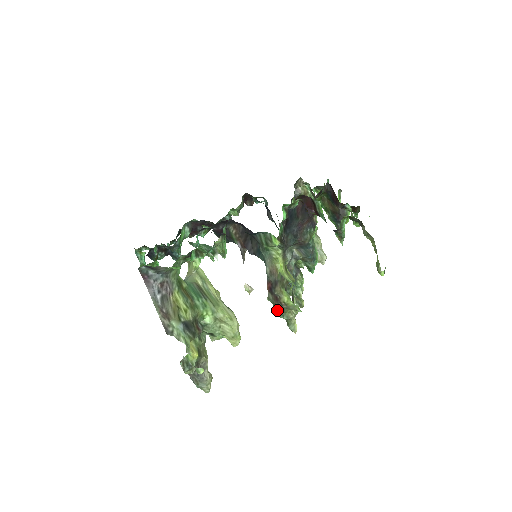
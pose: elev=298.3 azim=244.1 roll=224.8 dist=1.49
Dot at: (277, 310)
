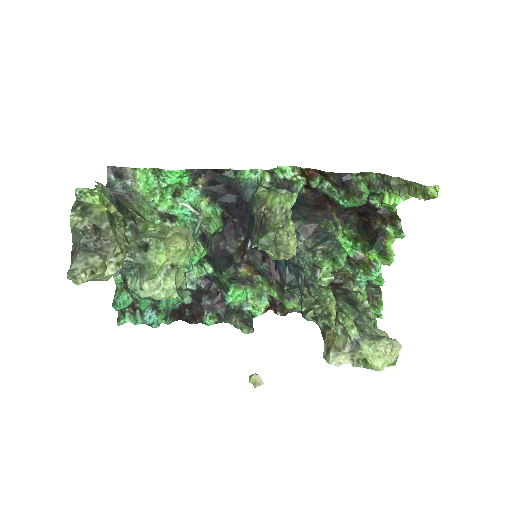
Dot at: (260, 235)
